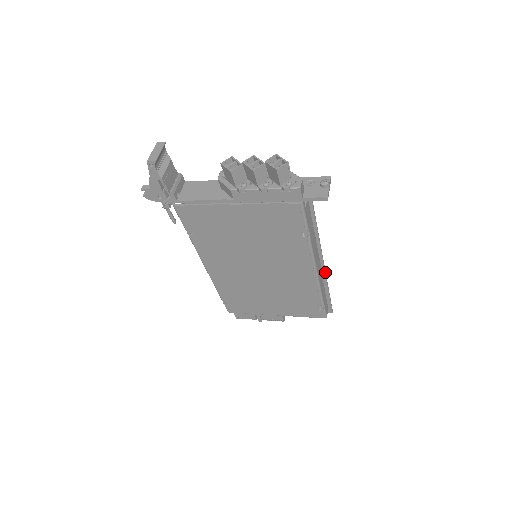
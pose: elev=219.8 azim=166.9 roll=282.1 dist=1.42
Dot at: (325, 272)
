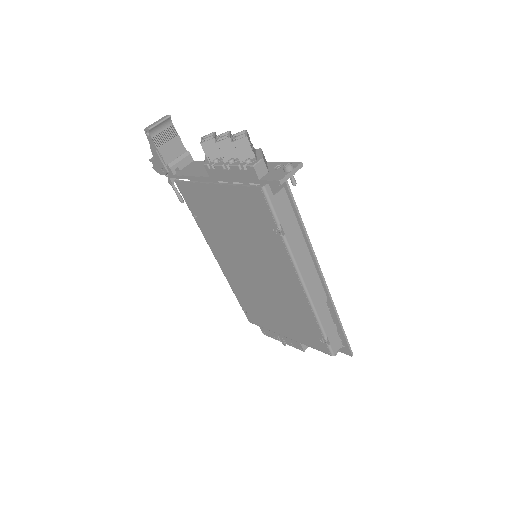
Dot at: (330, 295)
